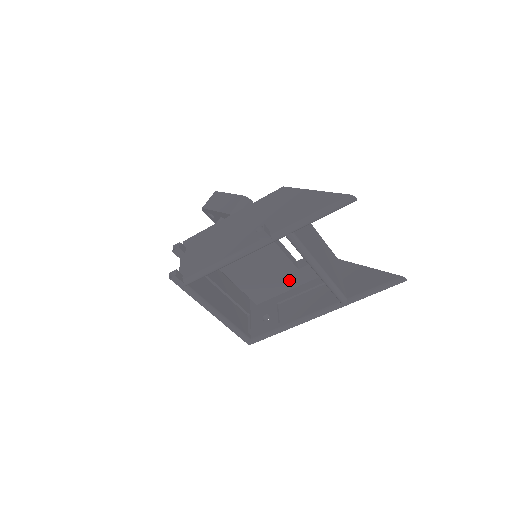
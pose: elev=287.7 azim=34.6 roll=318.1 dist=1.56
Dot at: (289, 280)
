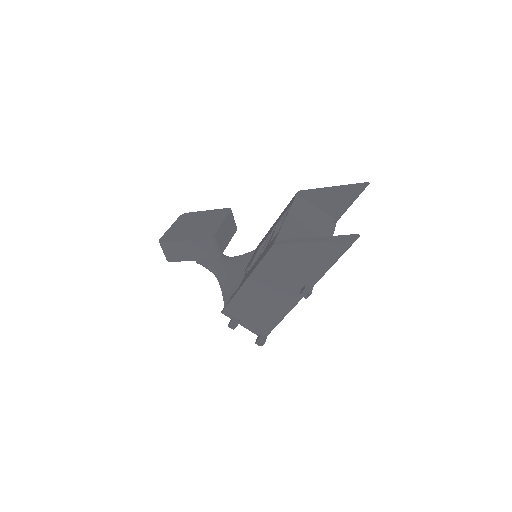
Dot at: occluded
